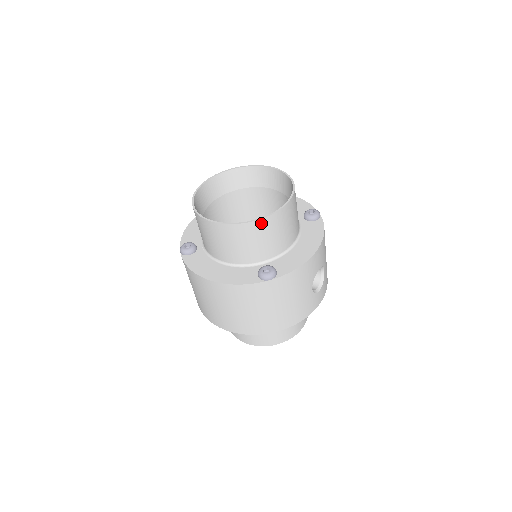
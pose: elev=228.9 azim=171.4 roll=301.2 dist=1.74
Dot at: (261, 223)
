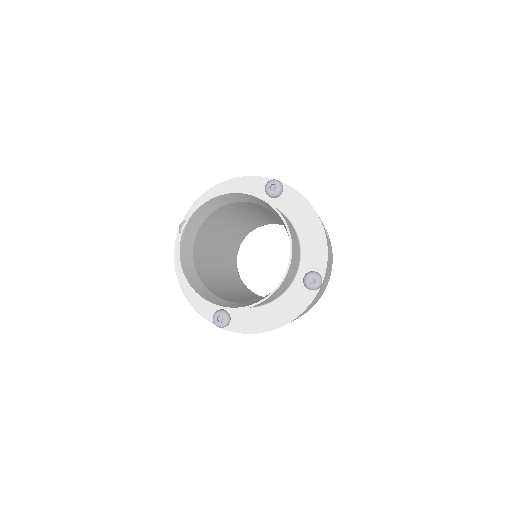
Dot at: (290, 267)
